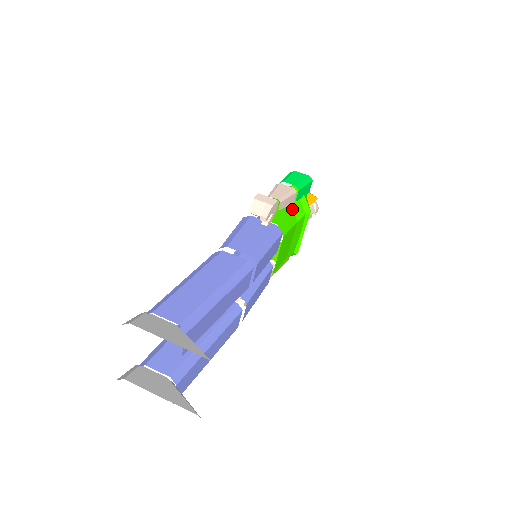
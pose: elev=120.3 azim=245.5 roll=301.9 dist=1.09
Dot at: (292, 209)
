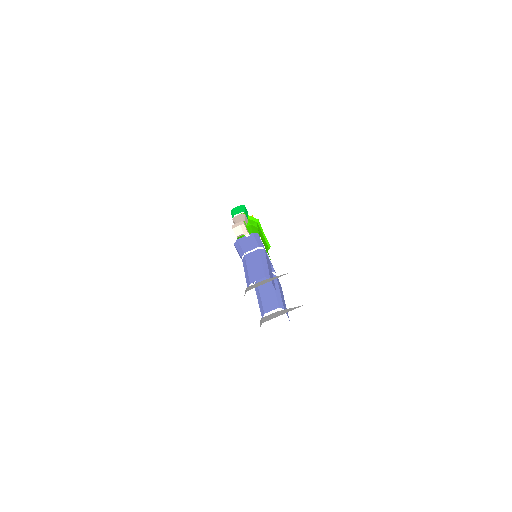
Dot at: (250, 224)
